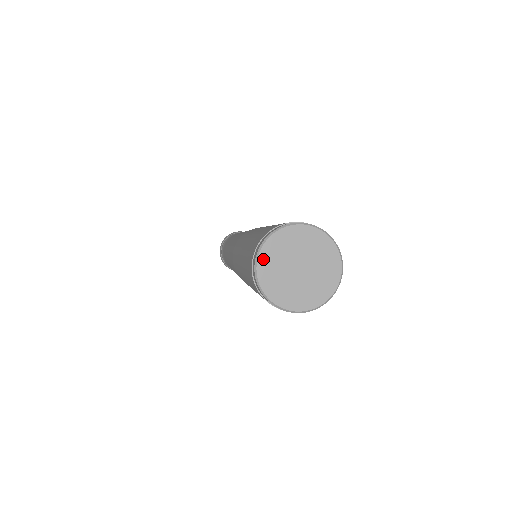
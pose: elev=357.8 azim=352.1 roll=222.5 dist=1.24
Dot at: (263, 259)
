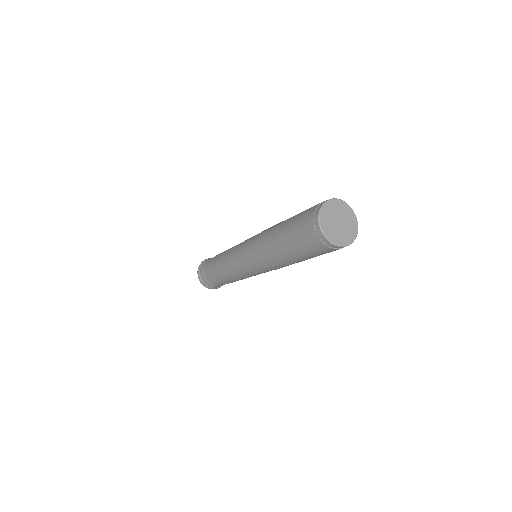
Dot at: (328, 205)
